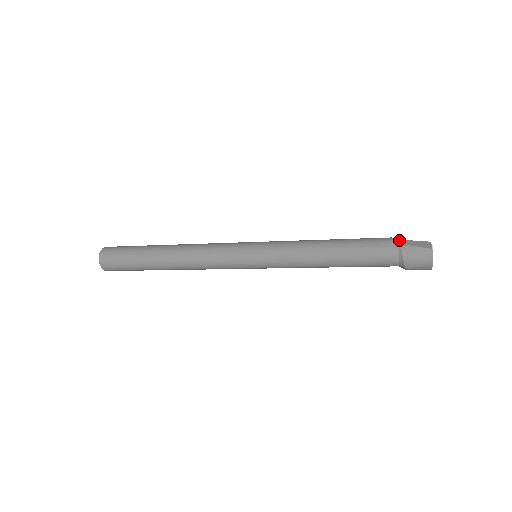
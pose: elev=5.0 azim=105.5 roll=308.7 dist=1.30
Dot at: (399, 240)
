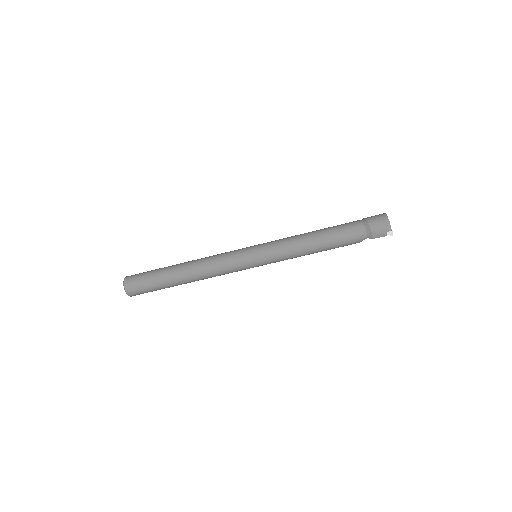
Dot at: occluded
